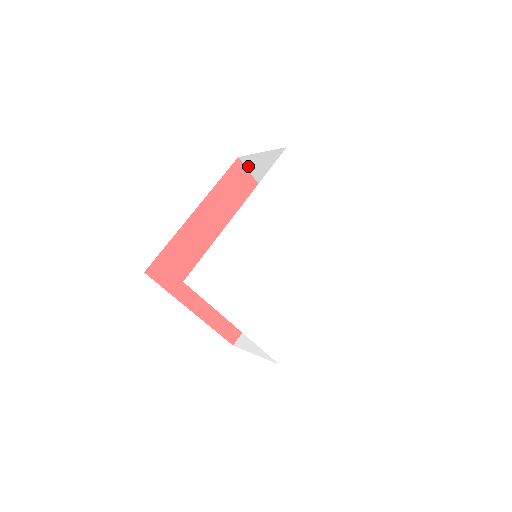
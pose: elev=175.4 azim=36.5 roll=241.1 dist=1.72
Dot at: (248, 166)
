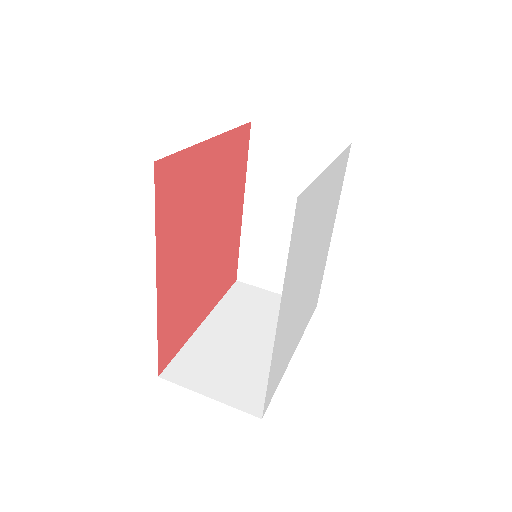
Dot at: occluded
